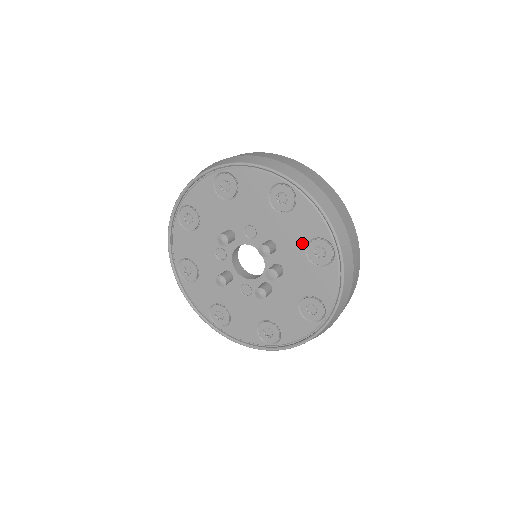
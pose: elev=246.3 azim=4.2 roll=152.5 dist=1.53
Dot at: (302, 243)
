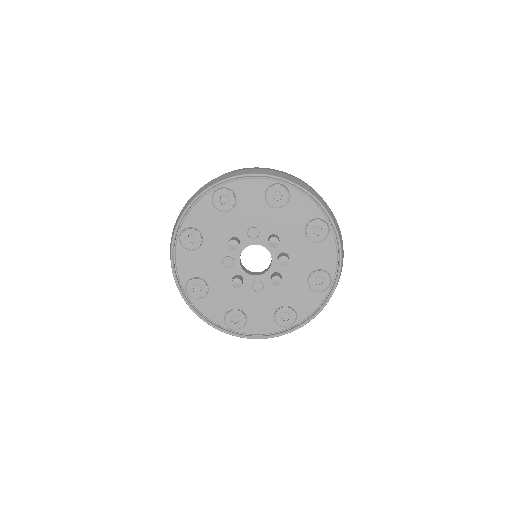
Dot at: (301, 228)
